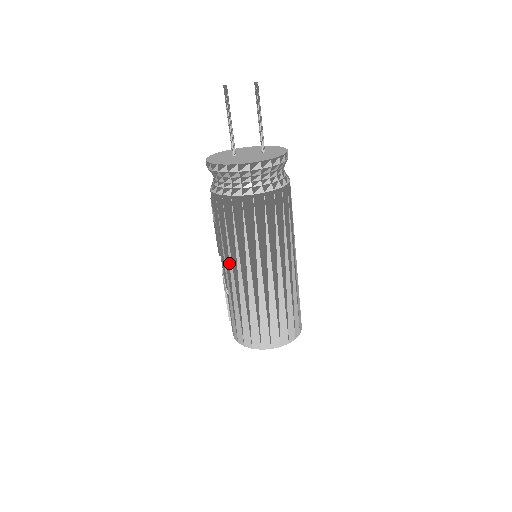
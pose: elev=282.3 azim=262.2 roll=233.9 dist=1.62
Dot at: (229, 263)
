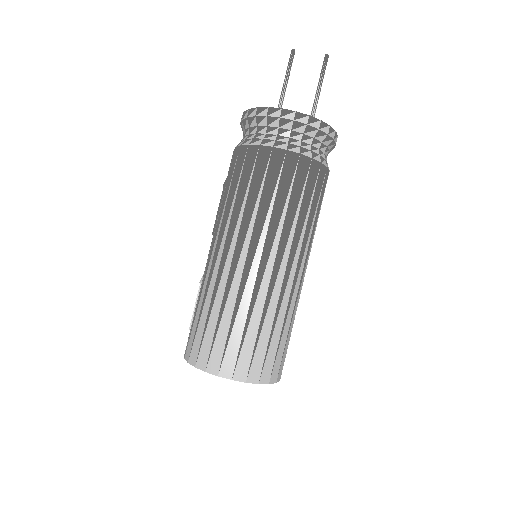
Dot at: (216, 235)
